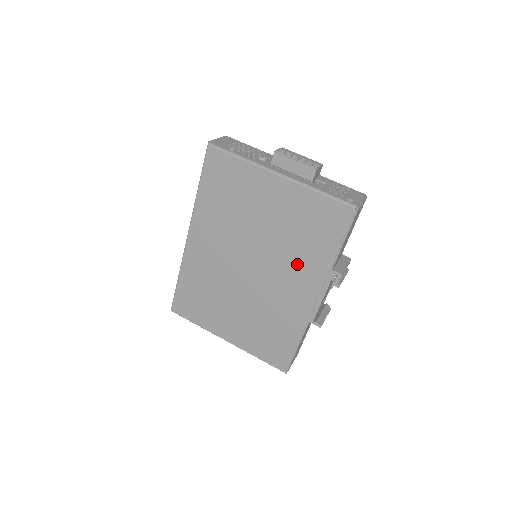
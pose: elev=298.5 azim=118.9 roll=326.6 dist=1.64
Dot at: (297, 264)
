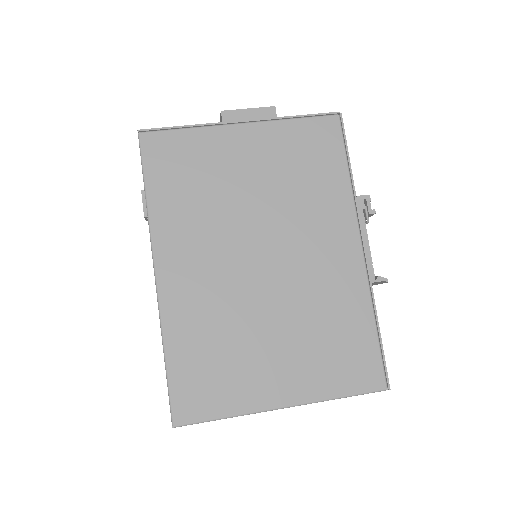
Dot at: (316, 215)
